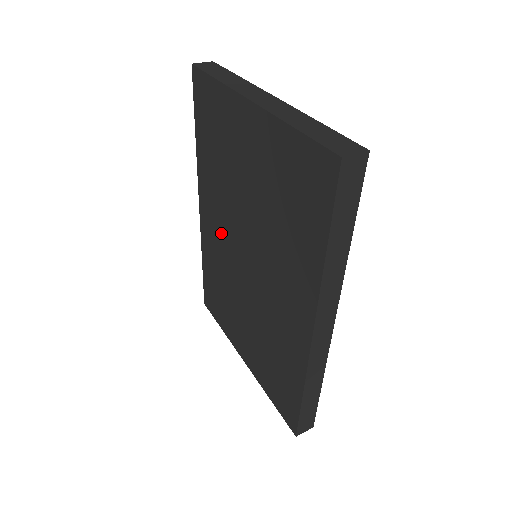
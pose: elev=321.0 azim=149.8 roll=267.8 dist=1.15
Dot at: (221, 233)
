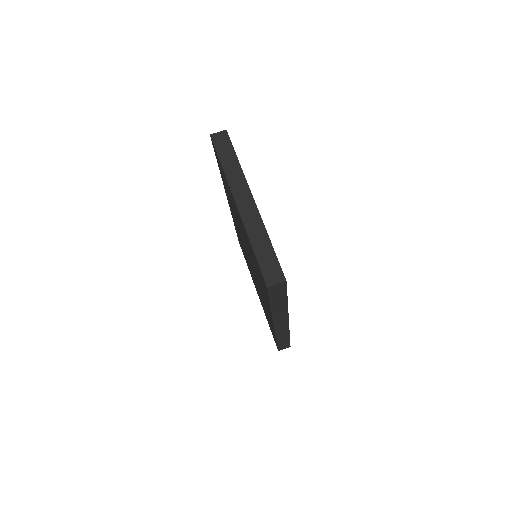
Dot at: (238, 229)
